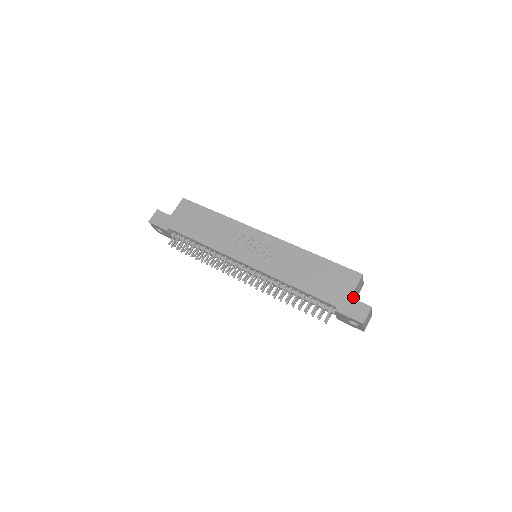
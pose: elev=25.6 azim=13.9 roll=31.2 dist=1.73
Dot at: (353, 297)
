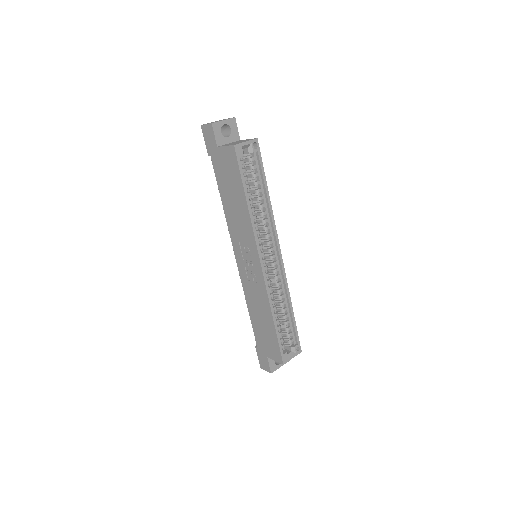
Dot at: occluded
